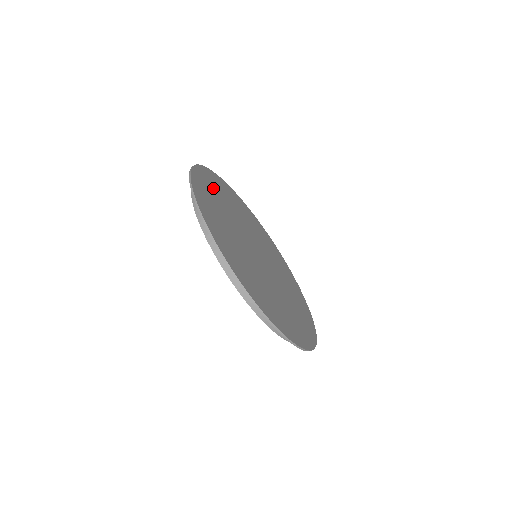
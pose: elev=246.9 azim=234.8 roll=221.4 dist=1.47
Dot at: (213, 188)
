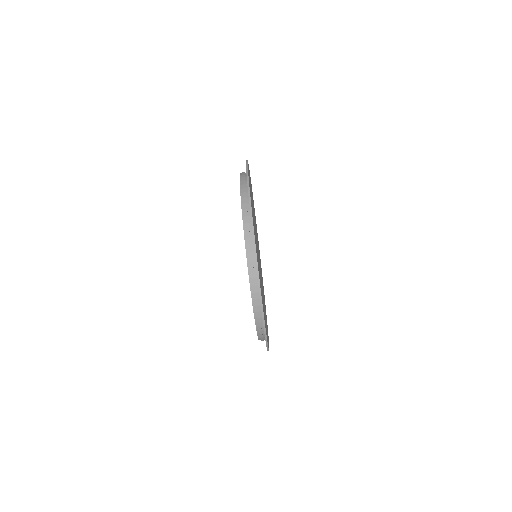
Dot at: occluded
